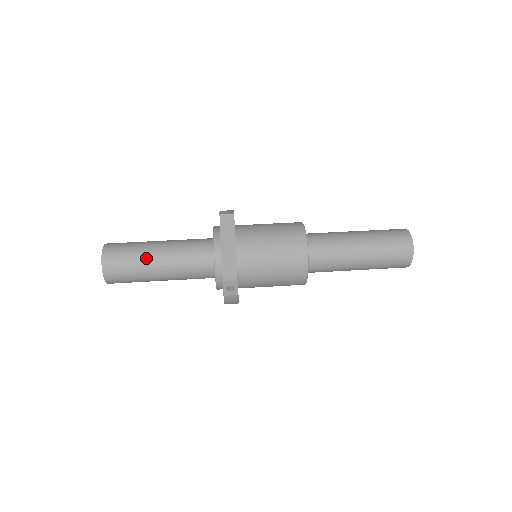
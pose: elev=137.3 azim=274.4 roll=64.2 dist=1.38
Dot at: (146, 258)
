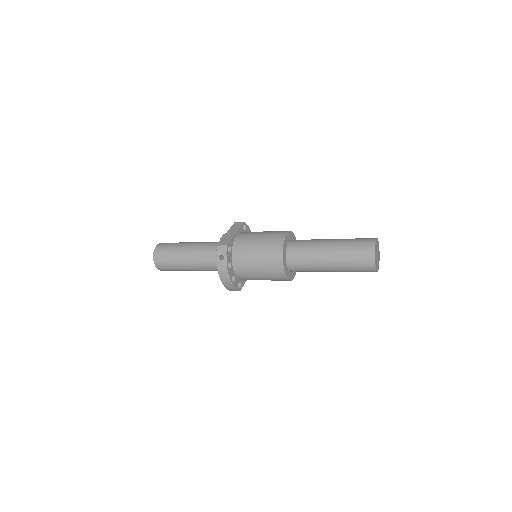
Dot at: (181, 246)
